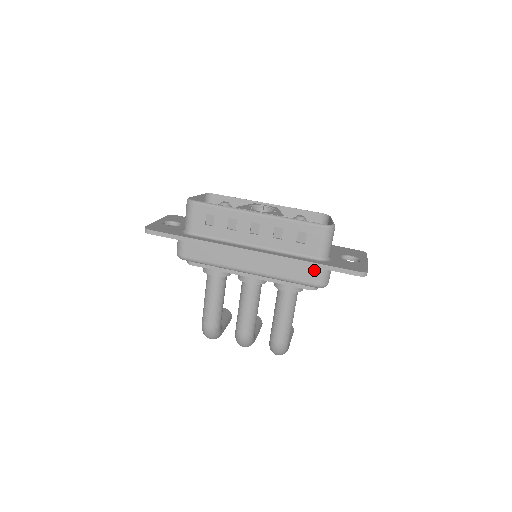
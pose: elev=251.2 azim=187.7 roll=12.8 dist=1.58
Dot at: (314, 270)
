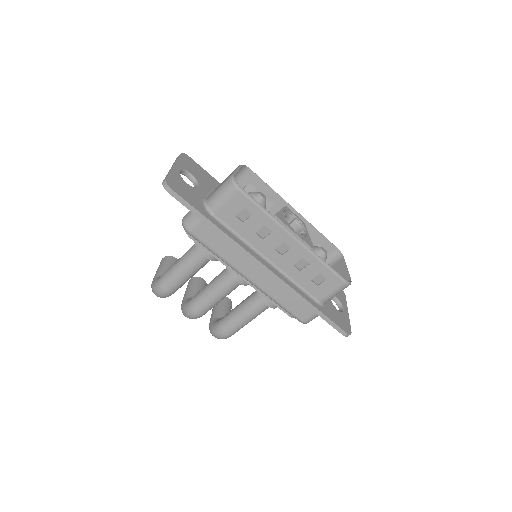
Dot at: (310, 310)
